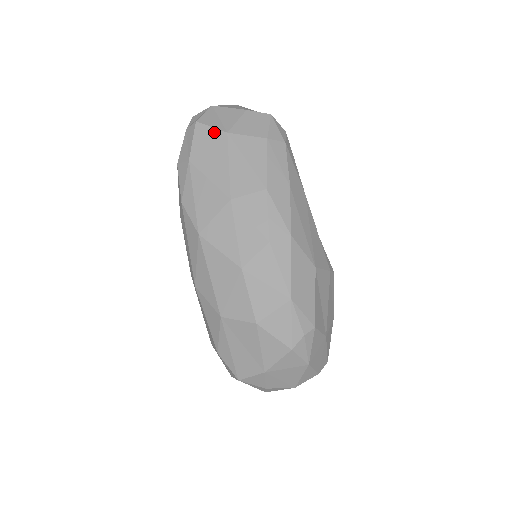
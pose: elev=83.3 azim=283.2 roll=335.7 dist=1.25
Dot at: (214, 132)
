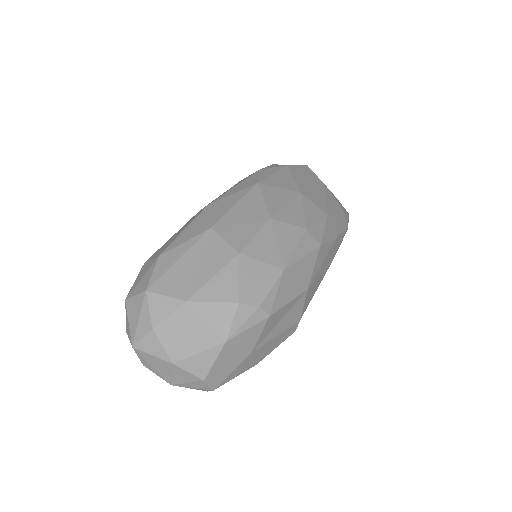
Dot at: (315, 176)
